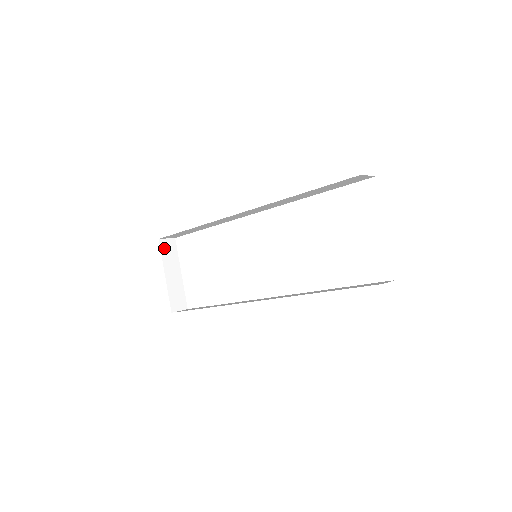
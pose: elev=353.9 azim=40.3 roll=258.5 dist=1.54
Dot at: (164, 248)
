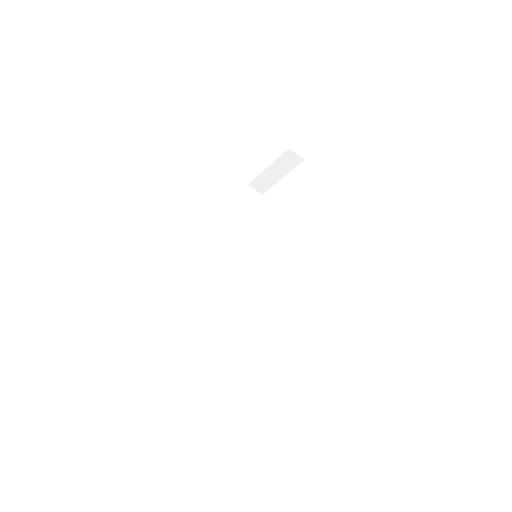
Dot at: occluded
